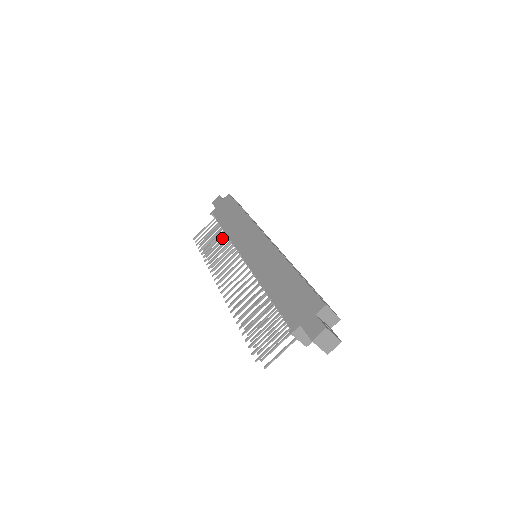
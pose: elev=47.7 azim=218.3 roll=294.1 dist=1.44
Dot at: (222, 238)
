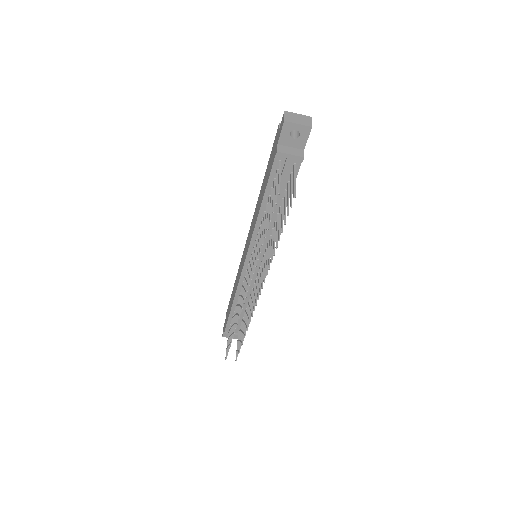
Dot at: (236, 308)
